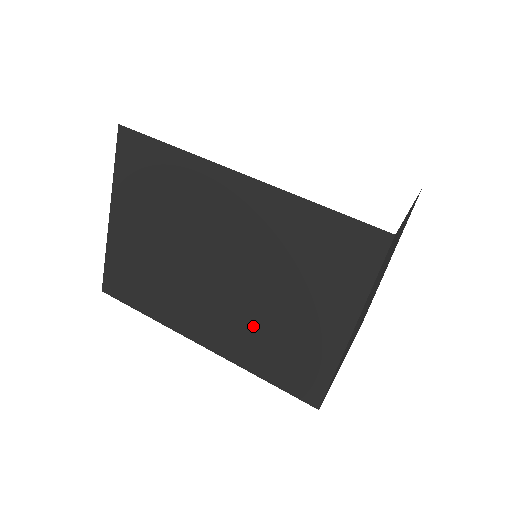
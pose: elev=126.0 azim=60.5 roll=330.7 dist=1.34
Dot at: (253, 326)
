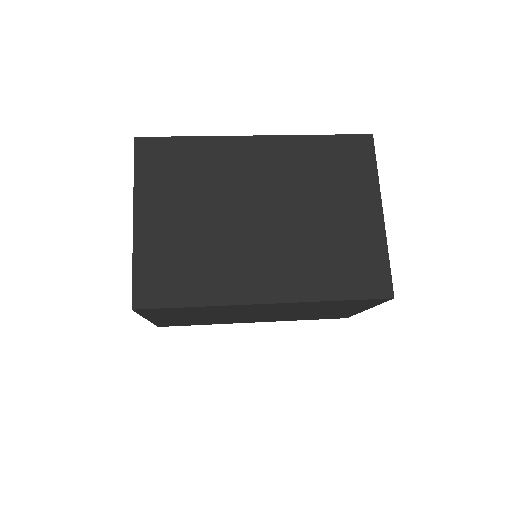
Dot at: (308, 252)
